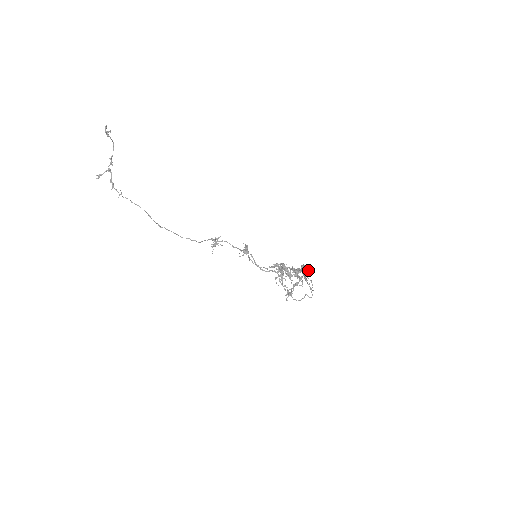
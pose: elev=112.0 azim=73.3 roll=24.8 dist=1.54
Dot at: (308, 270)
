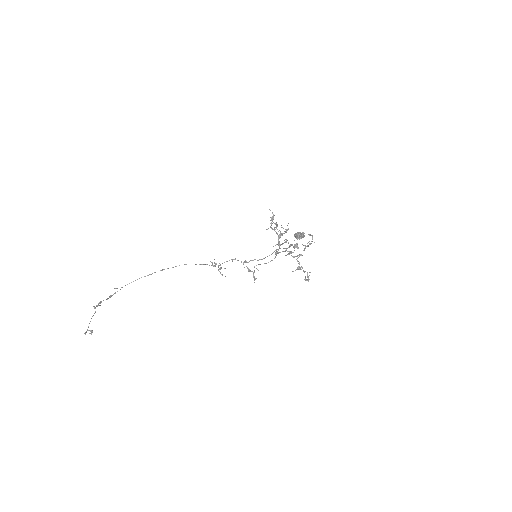
Dot at: (302, 237)
